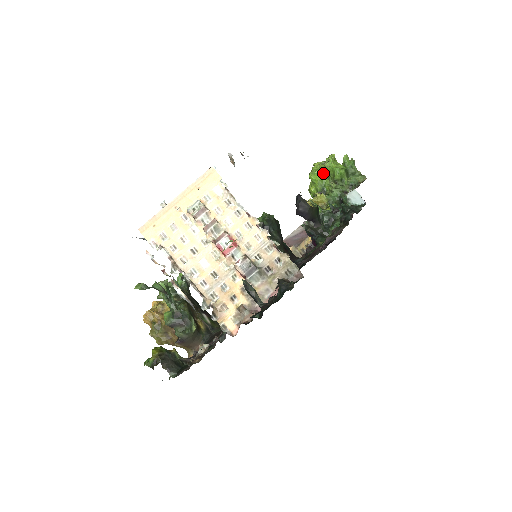
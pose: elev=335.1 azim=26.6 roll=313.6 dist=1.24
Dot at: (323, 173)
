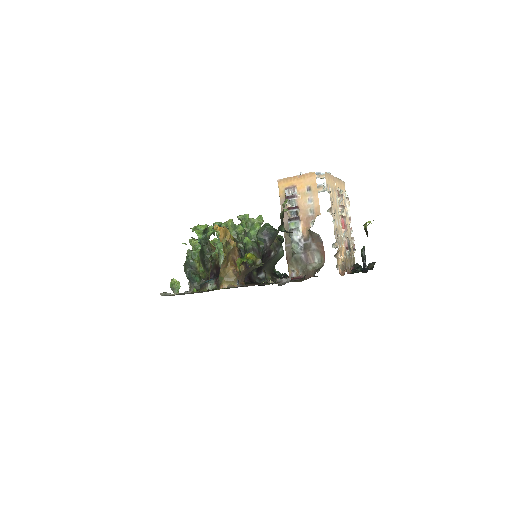
Dot at: occluded
